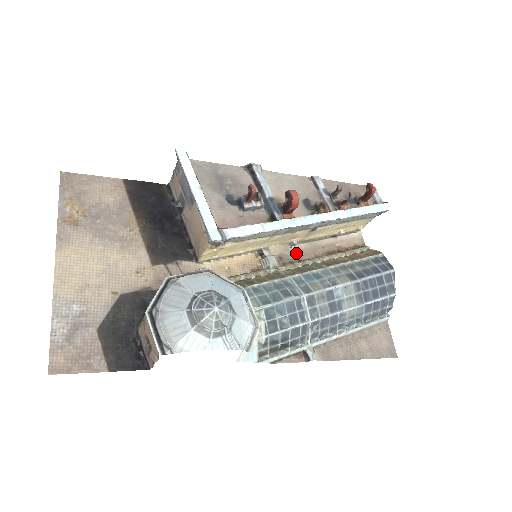
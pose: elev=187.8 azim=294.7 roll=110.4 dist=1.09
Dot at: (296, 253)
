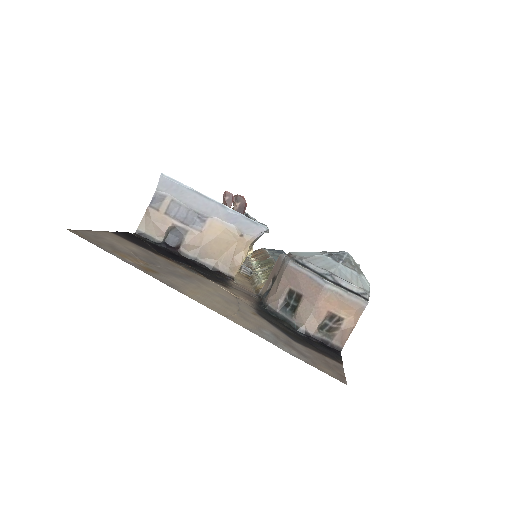
Dot at: occluded
